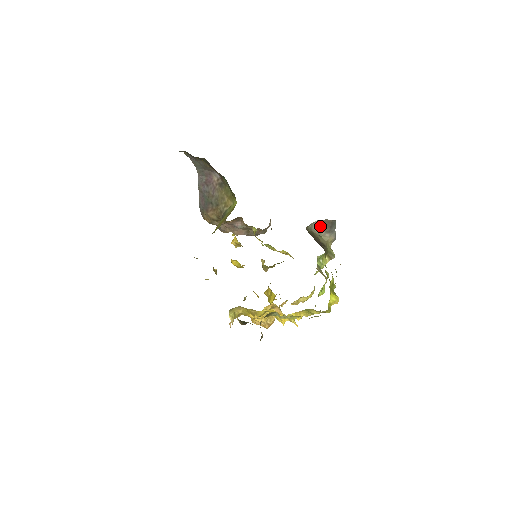
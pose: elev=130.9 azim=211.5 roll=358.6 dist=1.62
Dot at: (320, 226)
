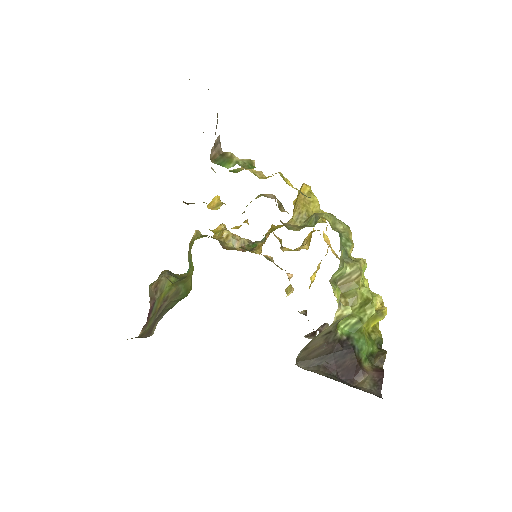
Dot at: occluded
